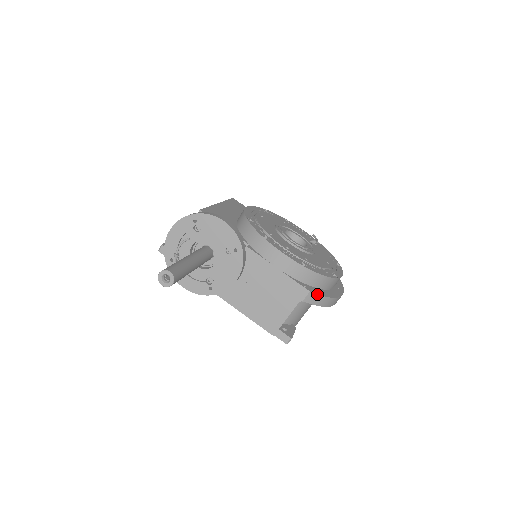
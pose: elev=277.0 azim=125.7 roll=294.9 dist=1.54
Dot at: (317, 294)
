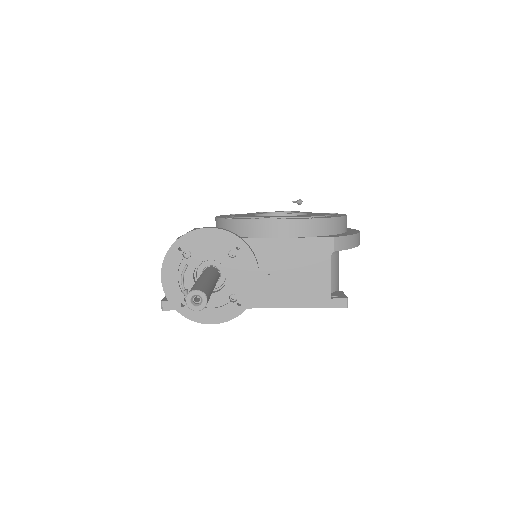
Dot at: (341, 236)
